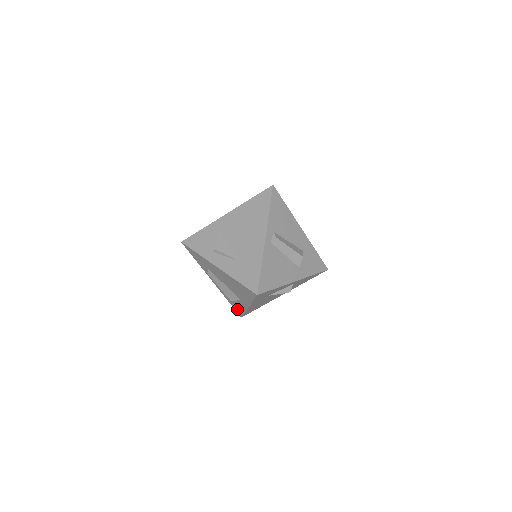
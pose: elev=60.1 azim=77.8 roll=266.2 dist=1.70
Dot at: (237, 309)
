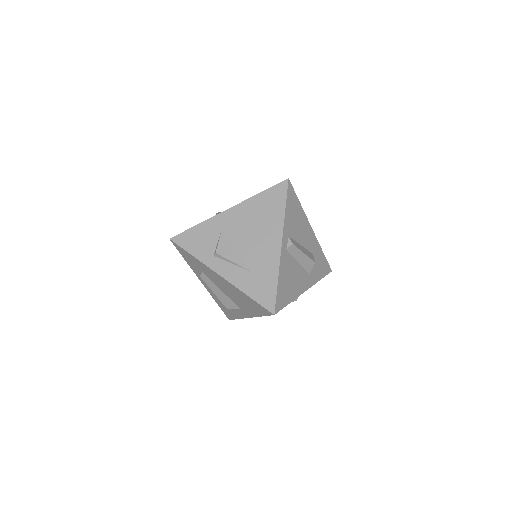
Dot at: (228, 313)
